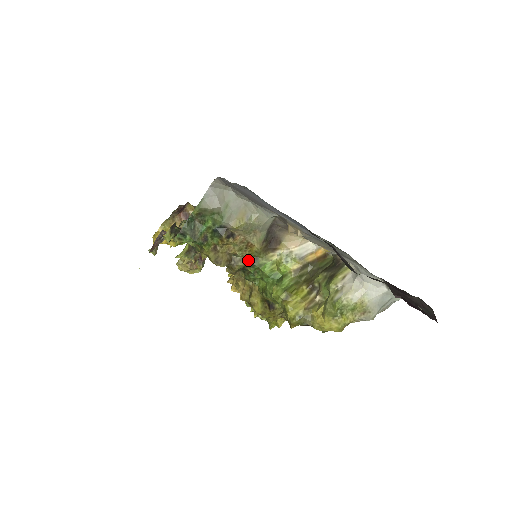
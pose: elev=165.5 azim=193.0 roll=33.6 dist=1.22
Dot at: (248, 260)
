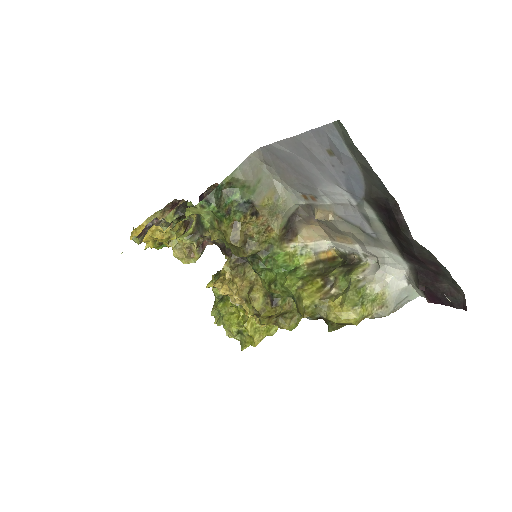
Dot at: (263, 246)
